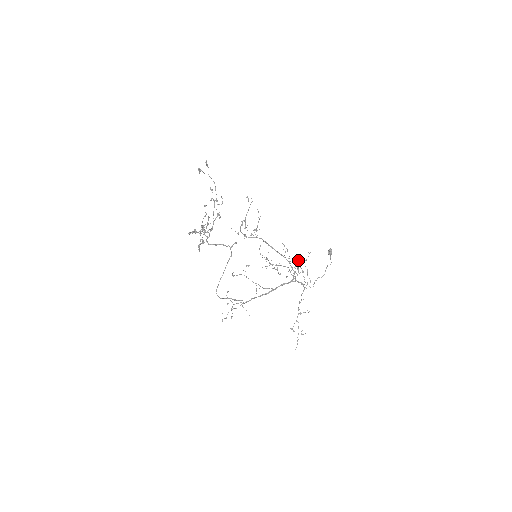
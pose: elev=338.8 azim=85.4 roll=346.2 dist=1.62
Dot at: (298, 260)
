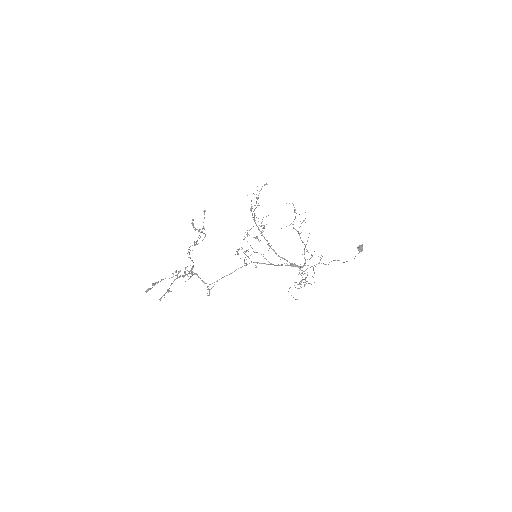
Dot at: (299, 273)
